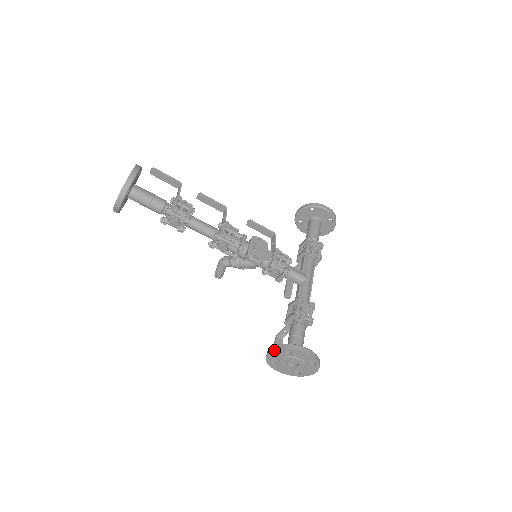
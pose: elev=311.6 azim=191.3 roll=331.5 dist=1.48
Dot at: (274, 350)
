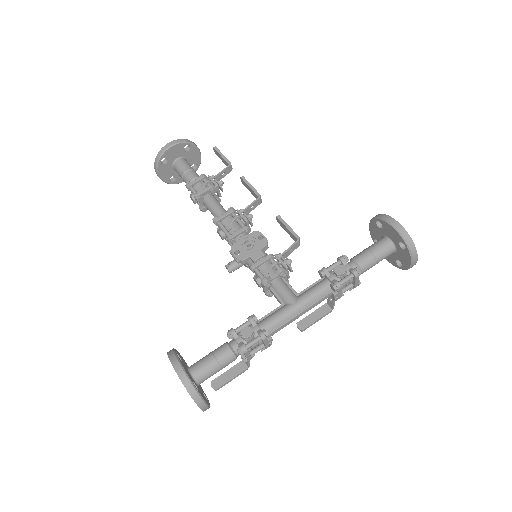
Dot at: occluded
